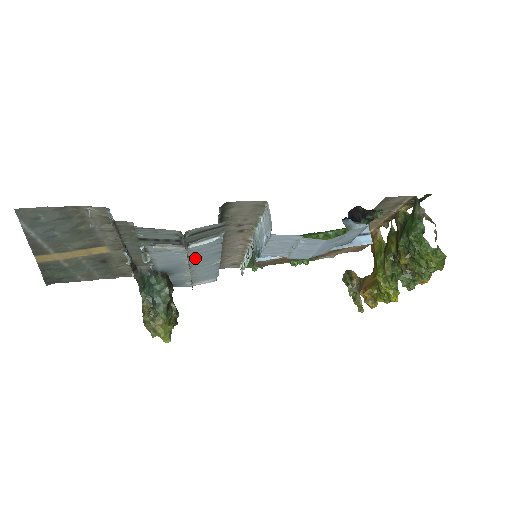
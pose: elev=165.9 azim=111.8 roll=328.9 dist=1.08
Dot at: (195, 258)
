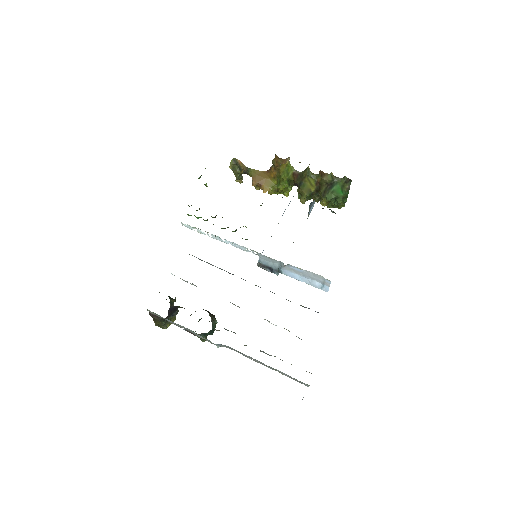
Dot at: occluded
